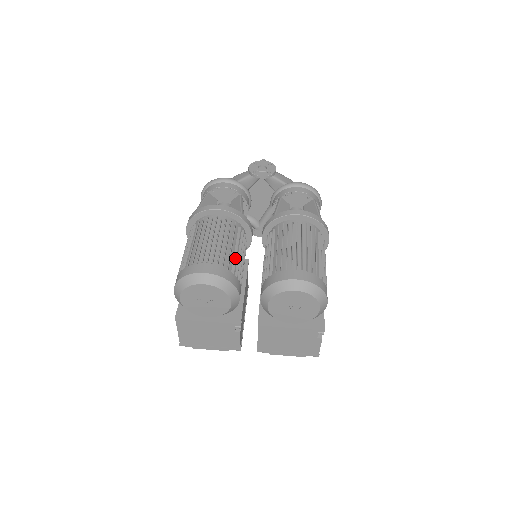
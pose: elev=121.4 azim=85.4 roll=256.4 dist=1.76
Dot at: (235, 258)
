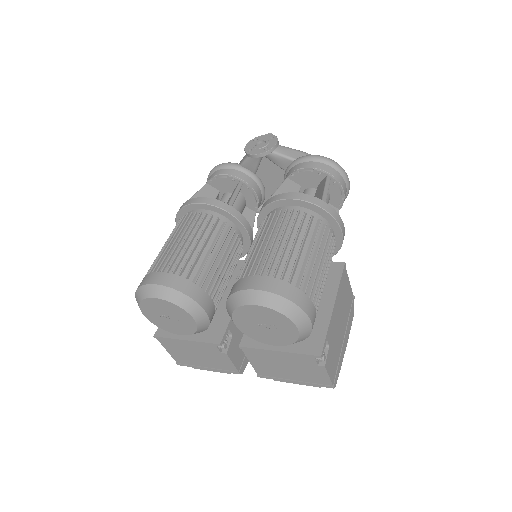
Dot at: (204, 262)
